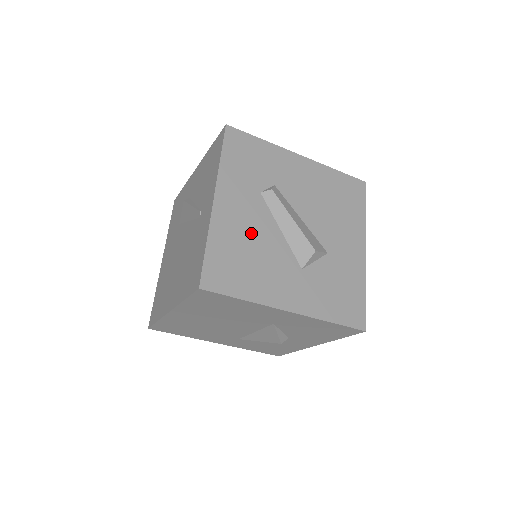
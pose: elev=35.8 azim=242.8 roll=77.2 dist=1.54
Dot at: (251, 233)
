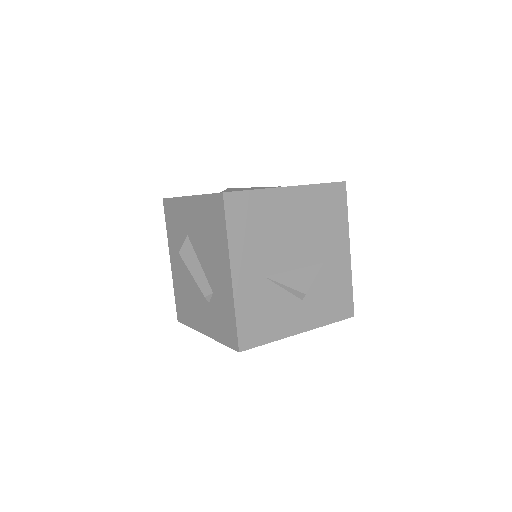
Dot at: occluded
